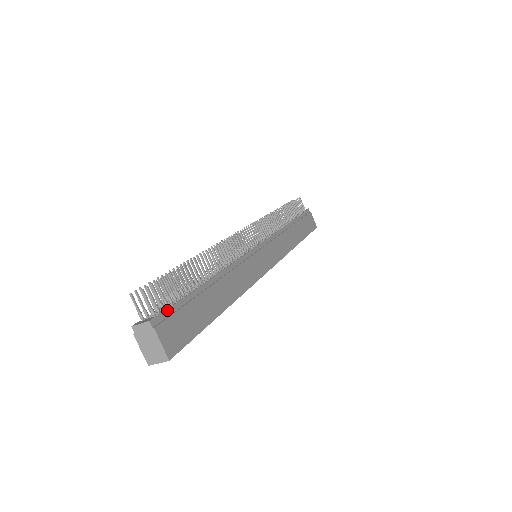
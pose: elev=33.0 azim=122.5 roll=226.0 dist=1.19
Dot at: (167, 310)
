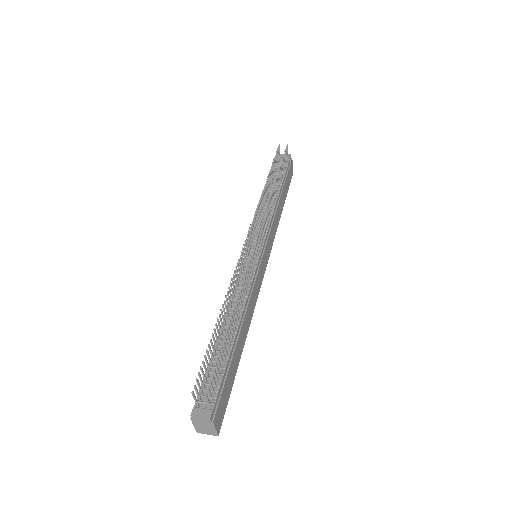
Dot at: (218, 395)
